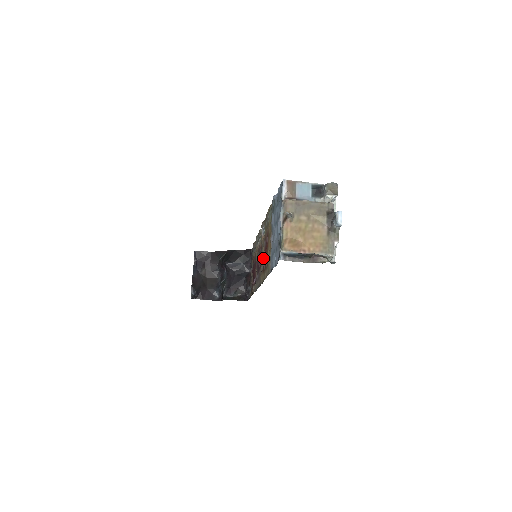
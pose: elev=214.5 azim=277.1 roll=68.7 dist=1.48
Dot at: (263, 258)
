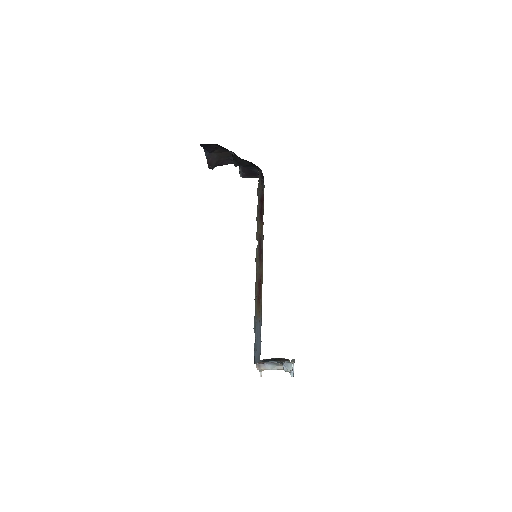
Dot at: occluded
